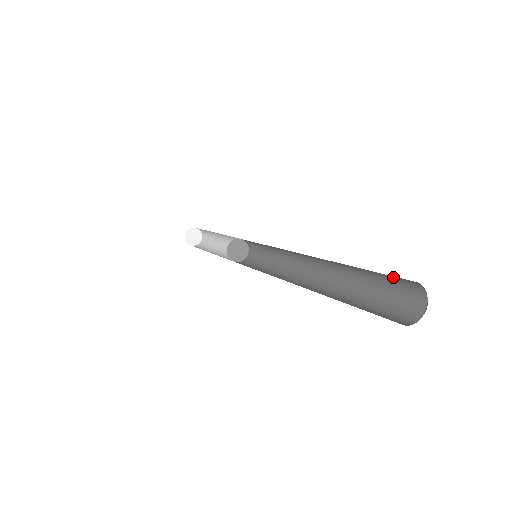
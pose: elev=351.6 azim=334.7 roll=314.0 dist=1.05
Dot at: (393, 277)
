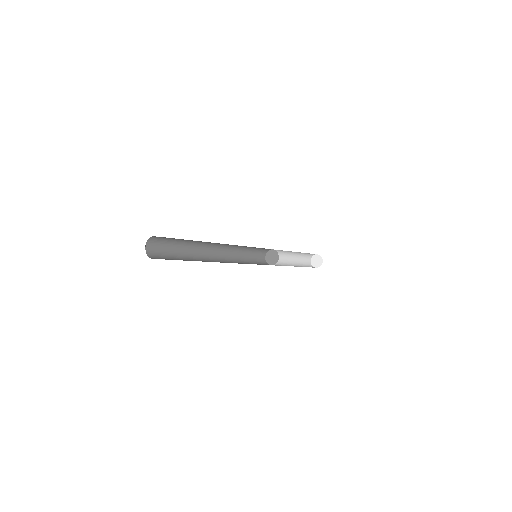
Dot at: (167, 238)
